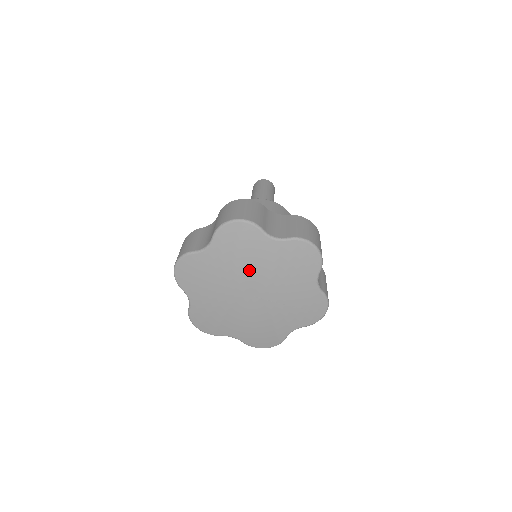
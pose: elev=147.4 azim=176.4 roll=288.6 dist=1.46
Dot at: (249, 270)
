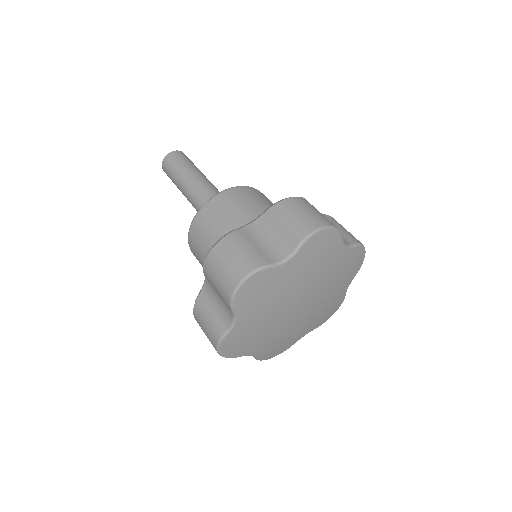
Dot at: (285, 298)
